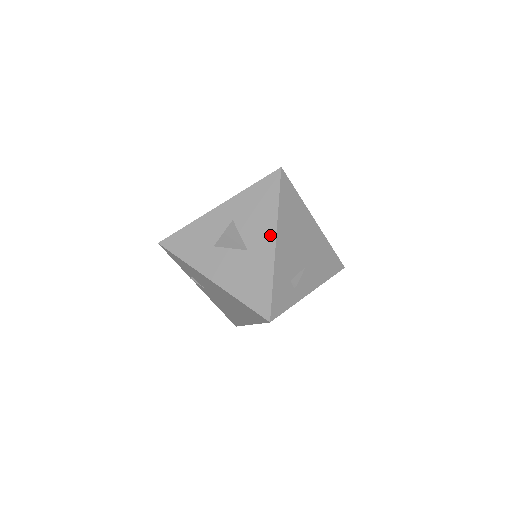
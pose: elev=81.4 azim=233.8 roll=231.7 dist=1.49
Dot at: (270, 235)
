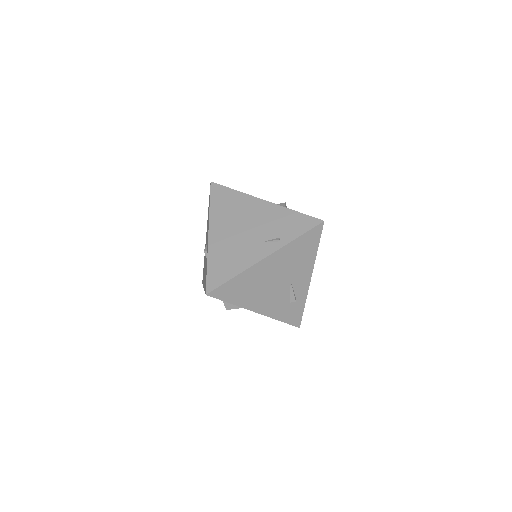
Dot at: occluded
